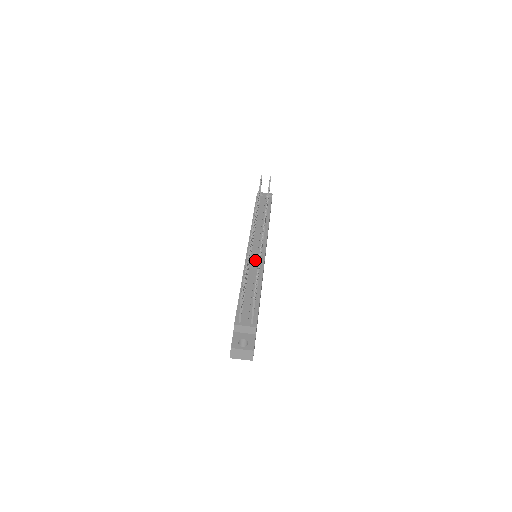
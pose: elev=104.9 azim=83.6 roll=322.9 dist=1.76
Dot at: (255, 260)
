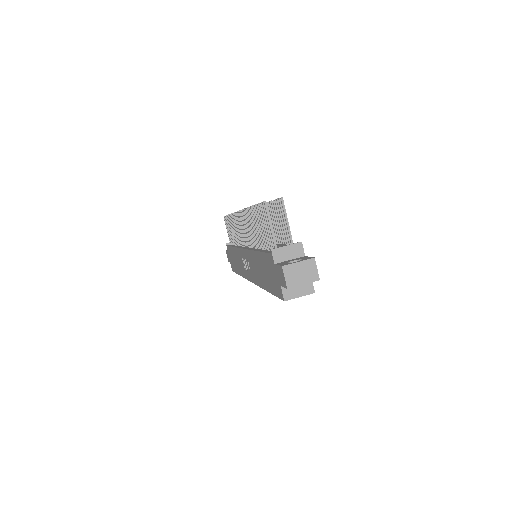
Dot at: occluded
